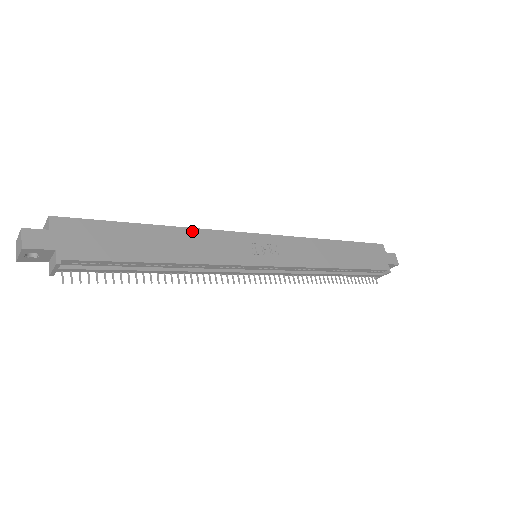
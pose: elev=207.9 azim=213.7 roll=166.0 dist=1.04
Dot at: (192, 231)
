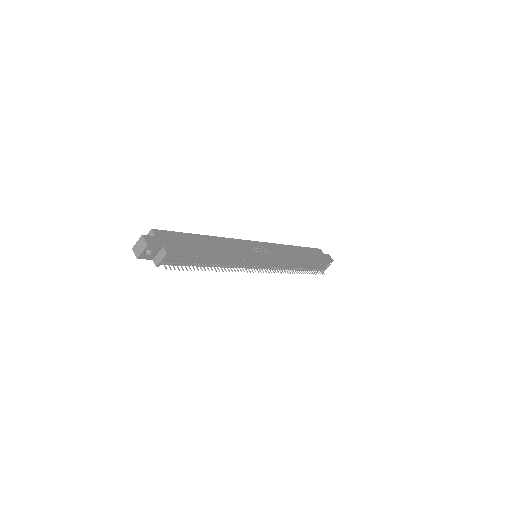
Dot at: (222, 239)
